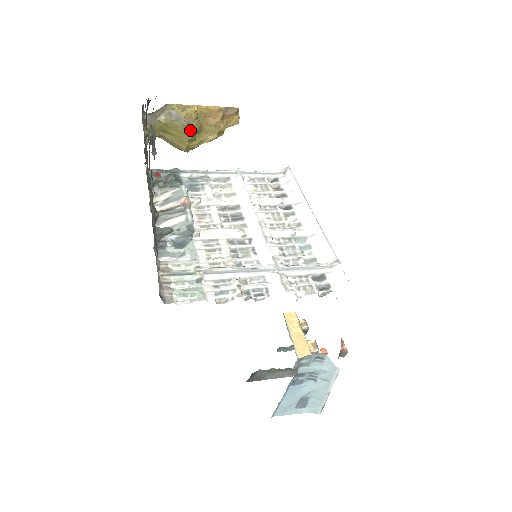
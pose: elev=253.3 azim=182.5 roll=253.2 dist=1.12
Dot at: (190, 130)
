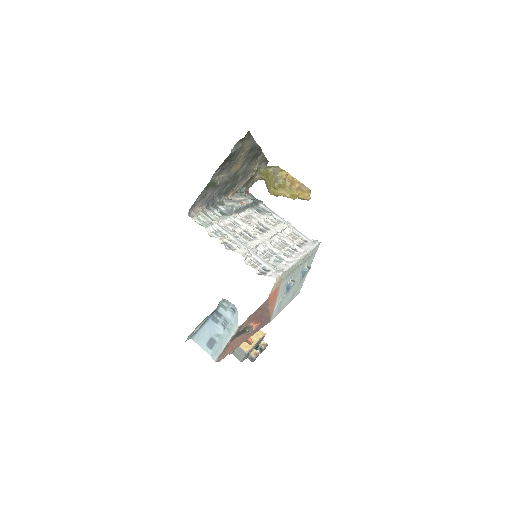
Dot at: (277, 182)
